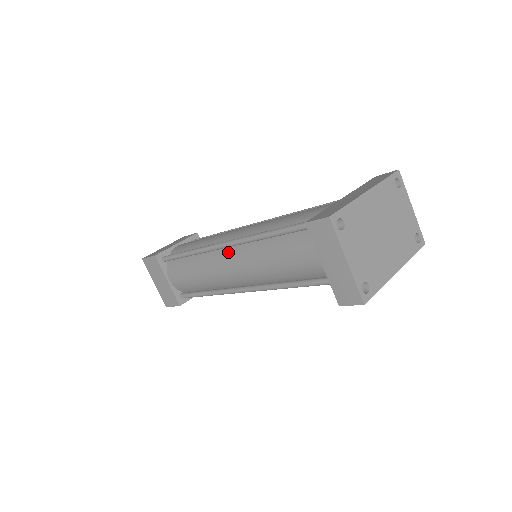
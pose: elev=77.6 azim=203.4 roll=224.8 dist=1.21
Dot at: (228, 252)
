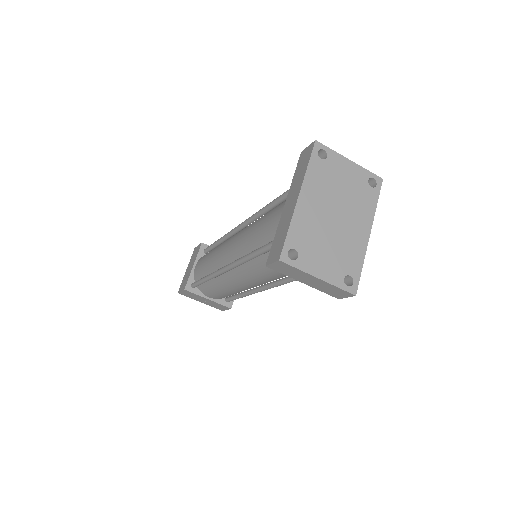
Dot at: (232, 273)
